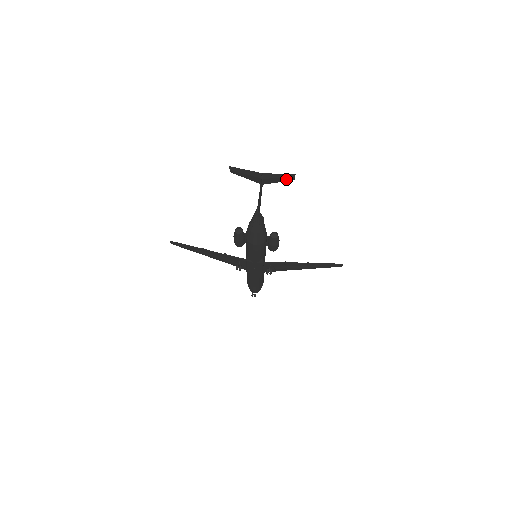
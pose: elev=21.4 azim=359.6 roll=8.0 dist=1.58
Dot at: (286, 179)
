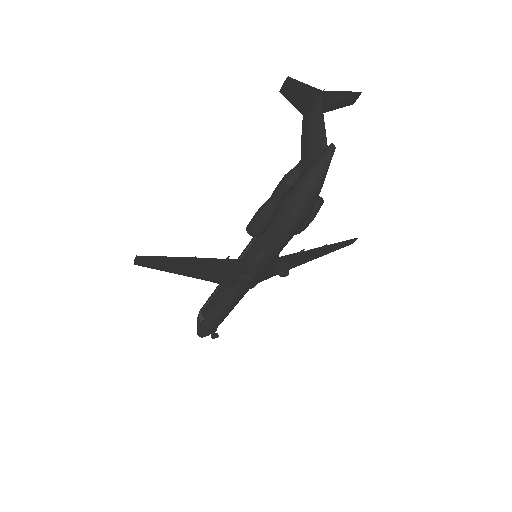
Dot at: (345, 103)
